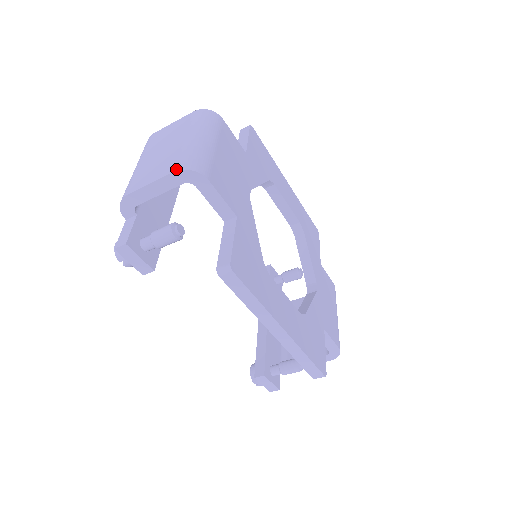
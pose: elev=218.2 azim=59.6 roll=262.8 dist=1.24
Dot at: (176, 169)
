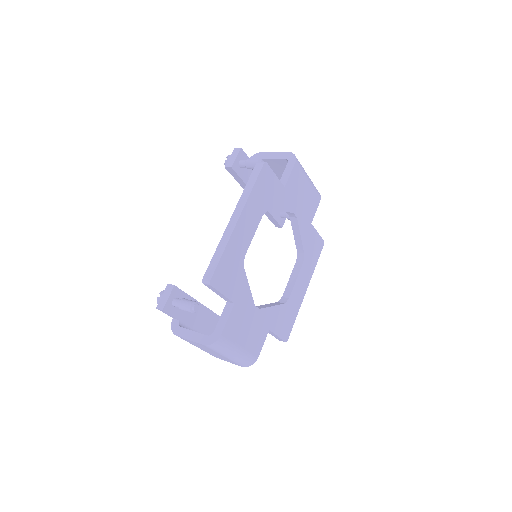
Dot at: occluded
